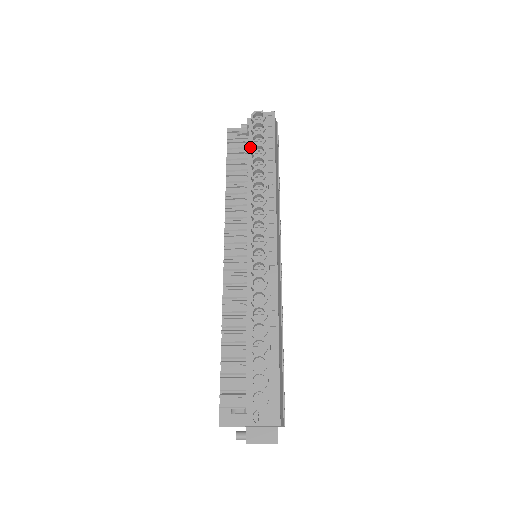
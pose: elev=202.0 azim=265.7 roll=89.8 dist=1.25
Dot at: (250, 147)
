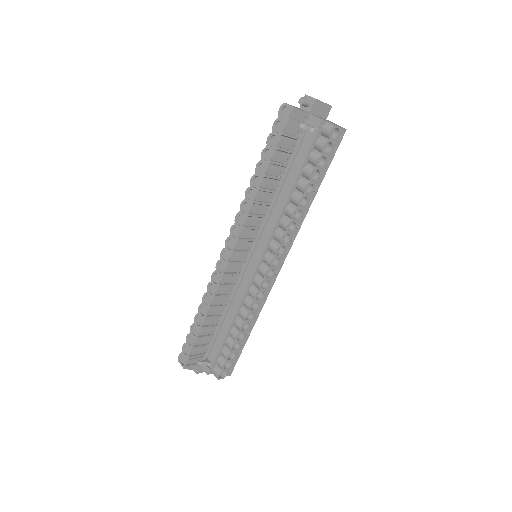
Dot at: (307, 158)
